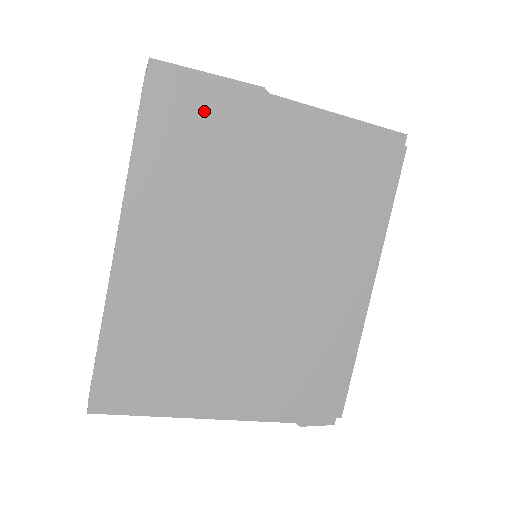
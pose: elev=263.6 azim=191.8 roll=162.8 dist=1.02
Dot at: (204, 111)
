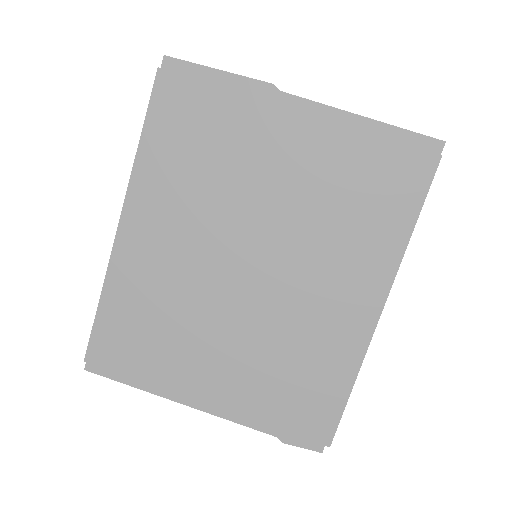
Dot at: (209, 106)
